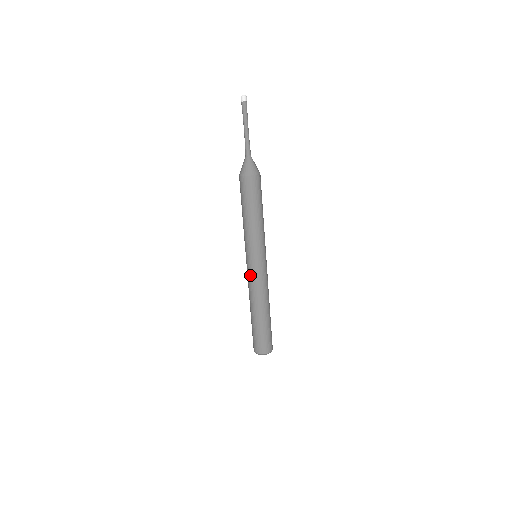
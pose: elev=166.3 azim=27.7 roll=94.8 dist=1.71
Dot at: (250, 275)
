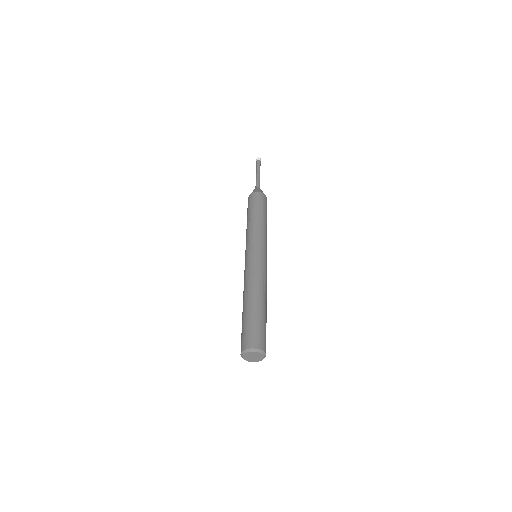
Dot at: (257, 263)
